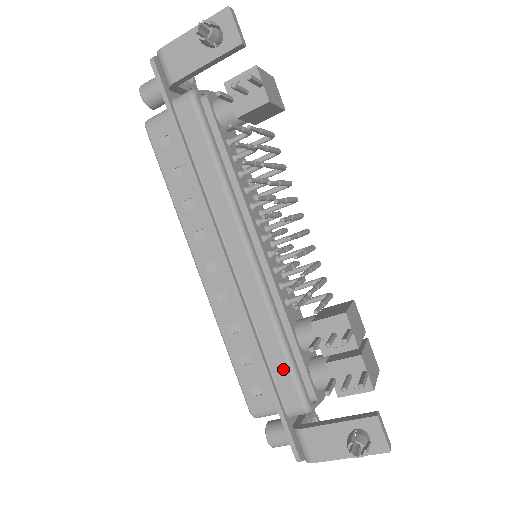
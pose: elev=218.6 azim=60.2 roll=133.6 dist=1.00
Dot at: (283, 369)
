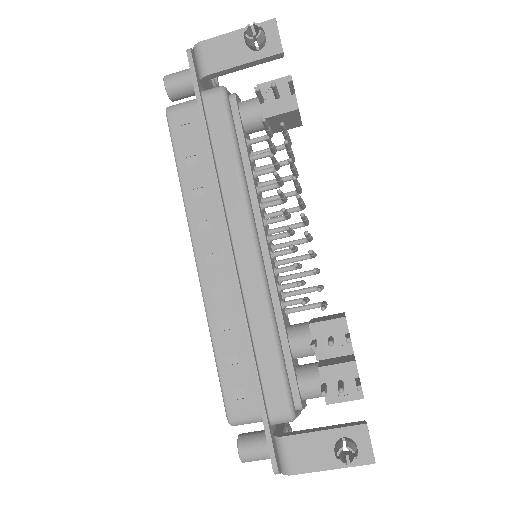
Dot at: (273, 371)
